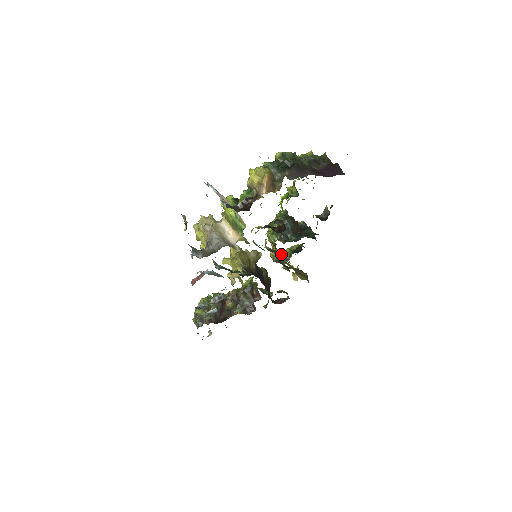
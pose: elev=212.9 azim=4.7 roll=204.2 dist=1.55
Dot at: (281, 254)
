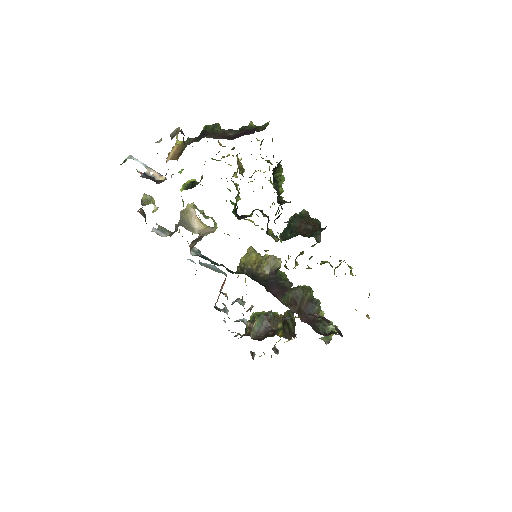
Dot at: occluded
